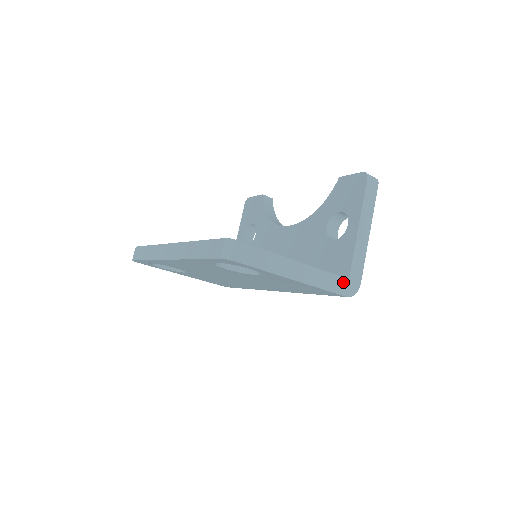
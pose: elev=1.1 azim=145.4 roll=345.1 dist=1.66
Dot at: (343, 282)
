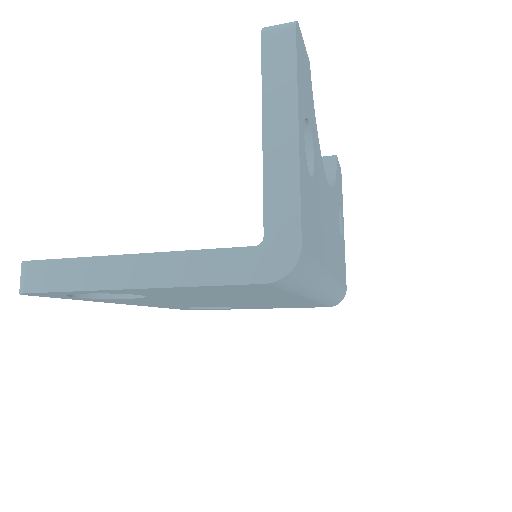
Dot at: (249, 256)
